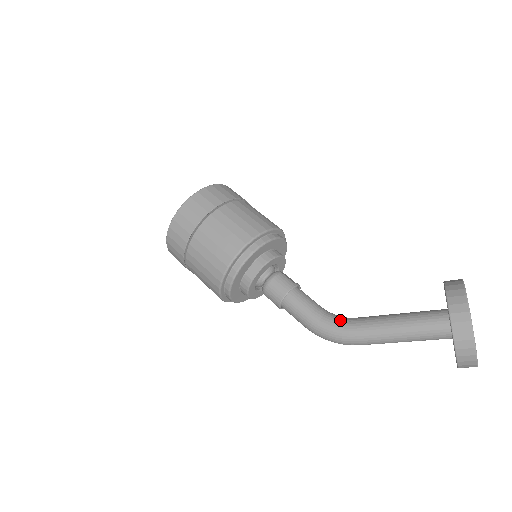
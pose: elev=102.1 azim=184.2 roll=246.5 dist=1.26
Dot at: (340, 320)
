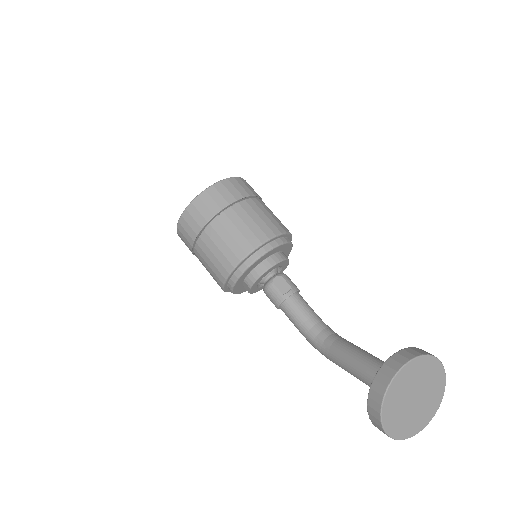
Dot at: (319, 342)
